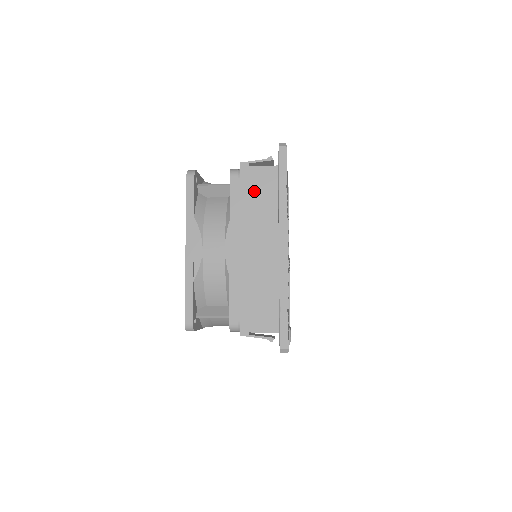
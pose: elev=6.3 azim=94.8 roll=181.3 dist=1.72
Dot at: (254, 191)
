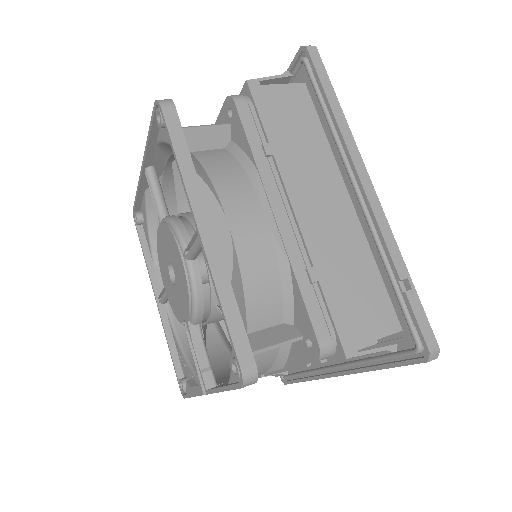
Dot at: (282, 120)
